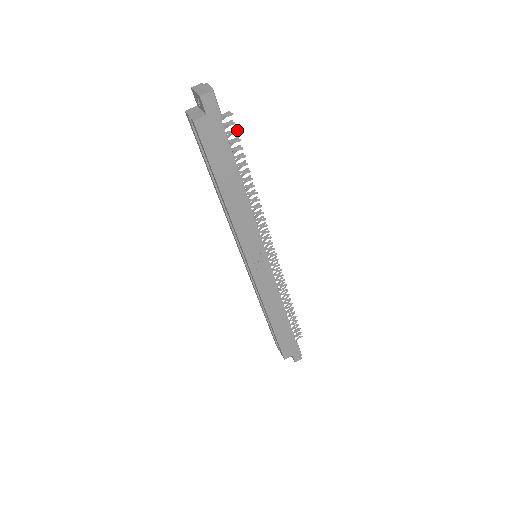
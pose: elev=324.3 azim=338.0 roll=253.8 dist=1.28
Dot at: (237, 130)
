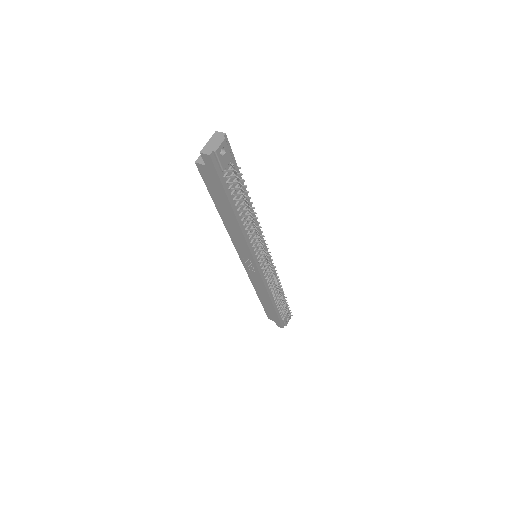
Dot at: (241, 184)
